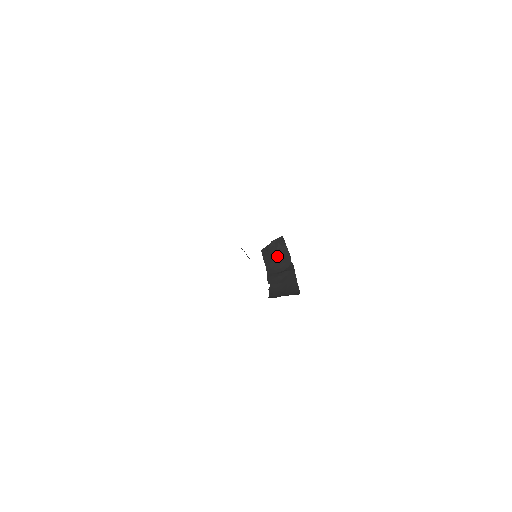
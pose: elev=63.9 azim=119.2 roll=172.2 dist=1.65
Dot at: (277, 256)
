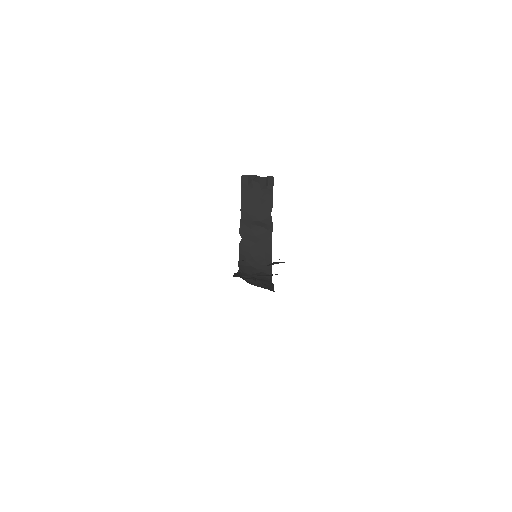
Dot at: (258, 198)
